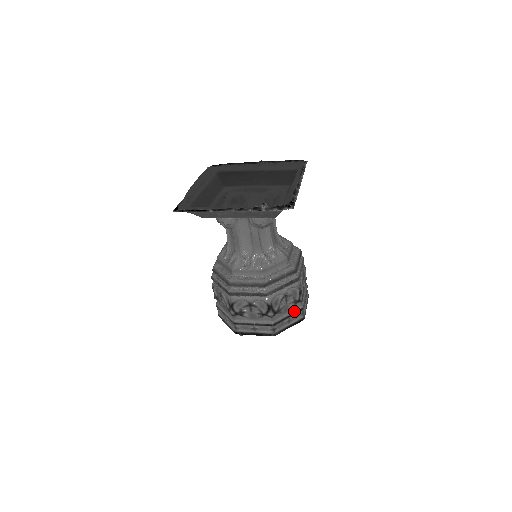
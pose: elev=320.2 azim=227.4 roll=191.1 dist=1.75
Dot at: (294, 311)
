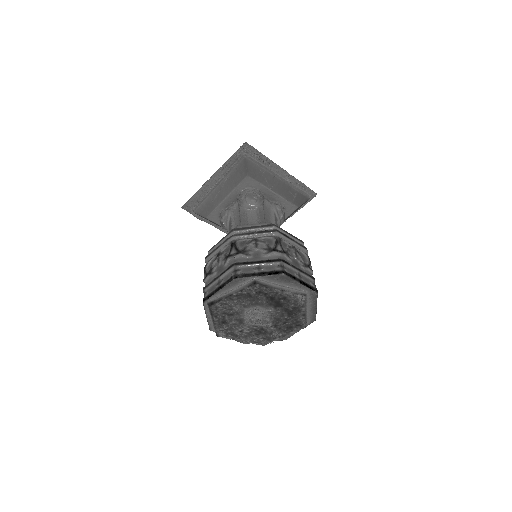
Dot at: (268, 259)
